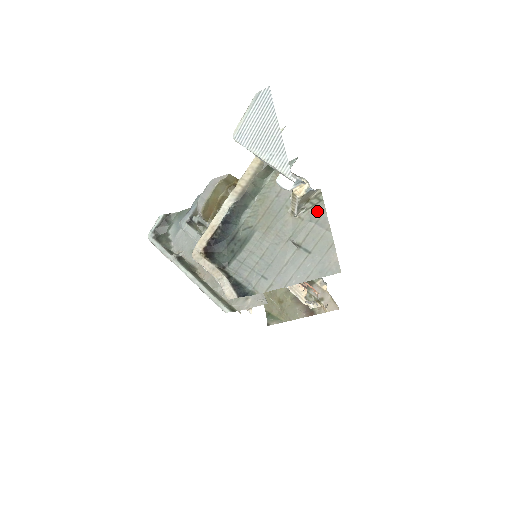
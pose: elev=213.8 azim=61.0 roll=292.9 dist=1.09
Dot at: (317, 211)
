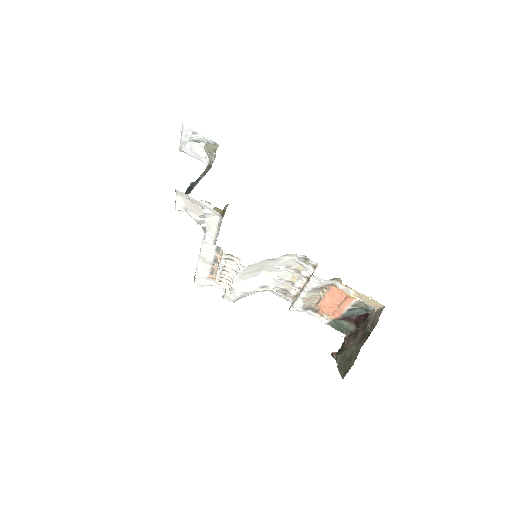
Dot at: occluded
